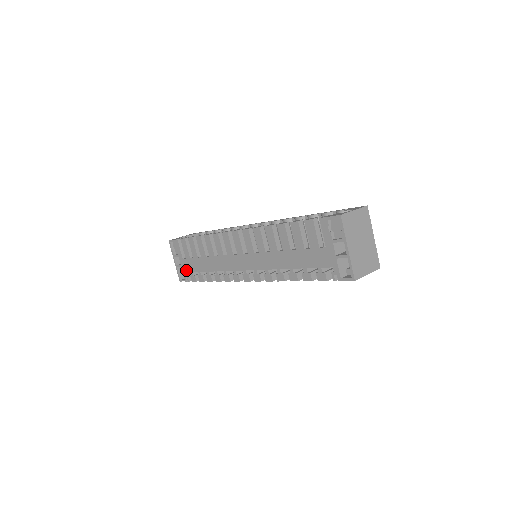
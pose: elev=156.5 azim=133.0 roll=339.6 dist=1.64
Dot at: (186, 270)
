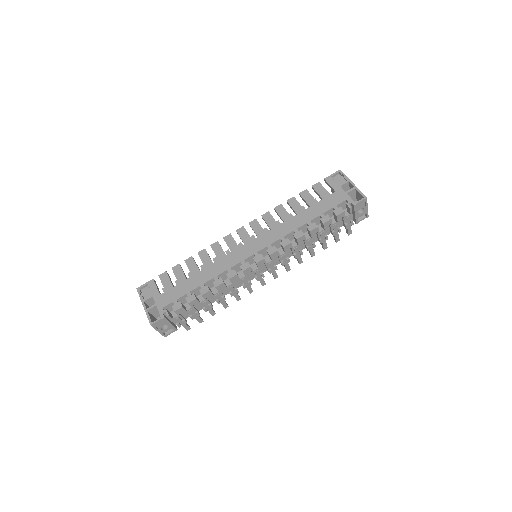
Dot at: (165, 304)
